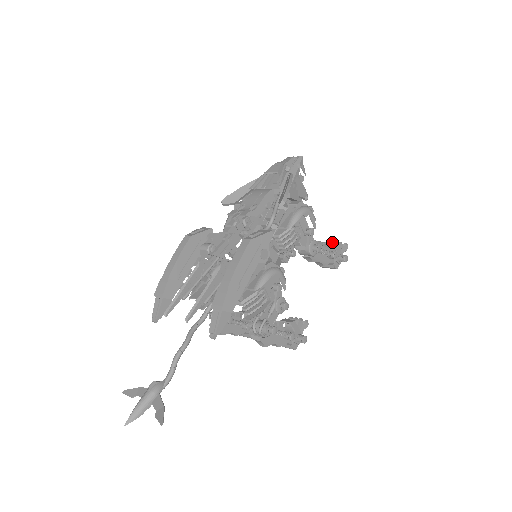
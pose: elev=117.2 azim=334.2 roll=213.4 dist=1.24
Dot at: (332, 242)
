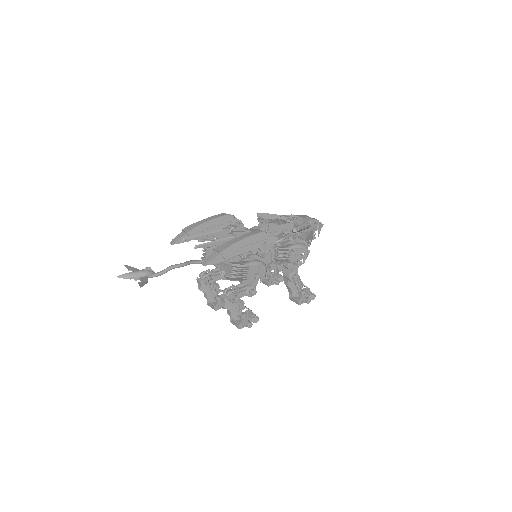
Dot at: occluded
